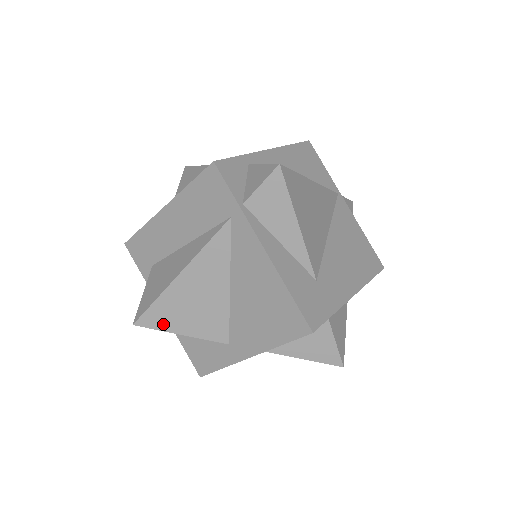
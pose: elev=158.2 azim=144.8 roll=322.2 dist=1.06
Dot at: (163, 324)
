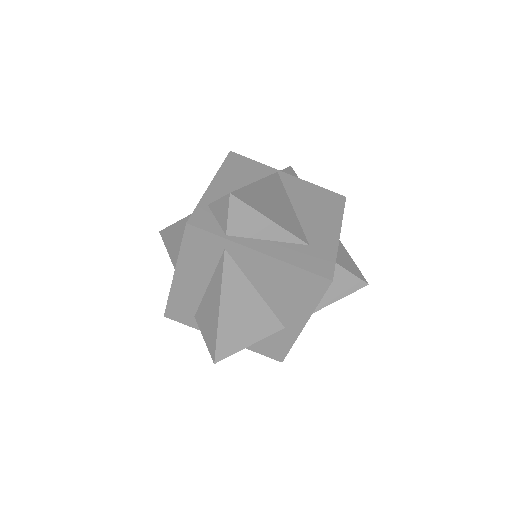
Dot at: (233, 348)
